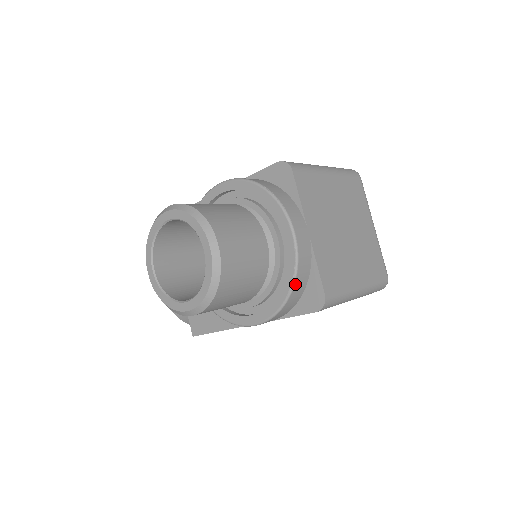
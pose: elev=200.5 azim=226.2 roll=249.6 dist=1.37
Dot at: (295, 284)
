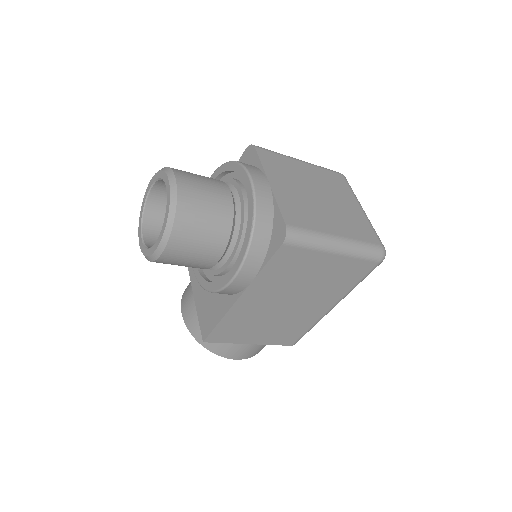
Dot at: (256, 219)
